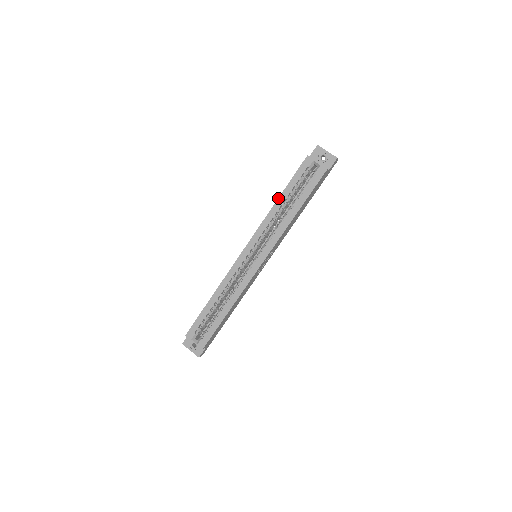
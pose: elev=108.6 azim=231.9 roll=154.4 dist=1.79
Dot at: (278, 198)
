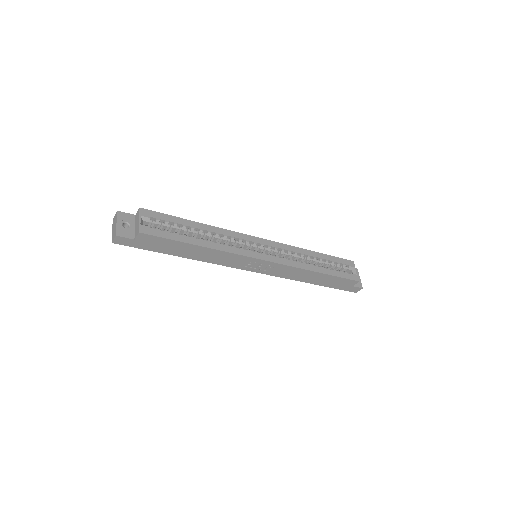
Dot at: occluded
